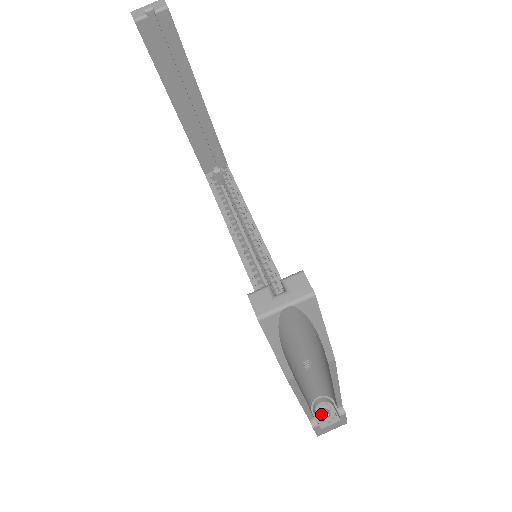
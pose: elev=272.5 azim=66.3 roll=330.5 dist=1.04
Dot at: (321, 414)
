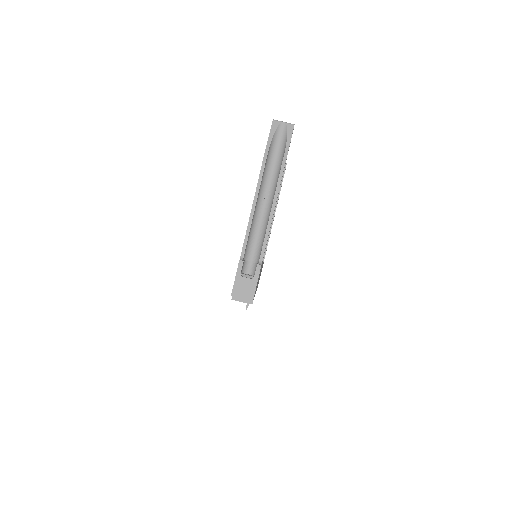
Dot at: (245, 274)
